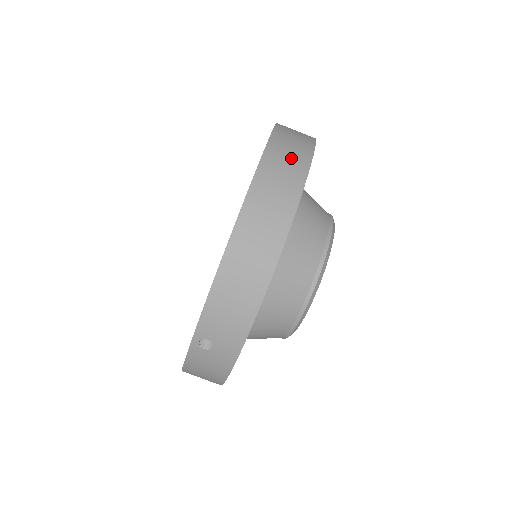
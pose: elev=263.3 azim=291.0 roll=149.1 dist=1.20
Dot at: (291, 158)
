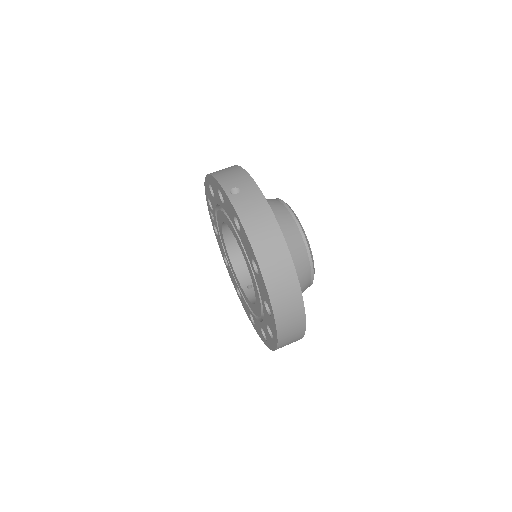
Dot at: occluded
